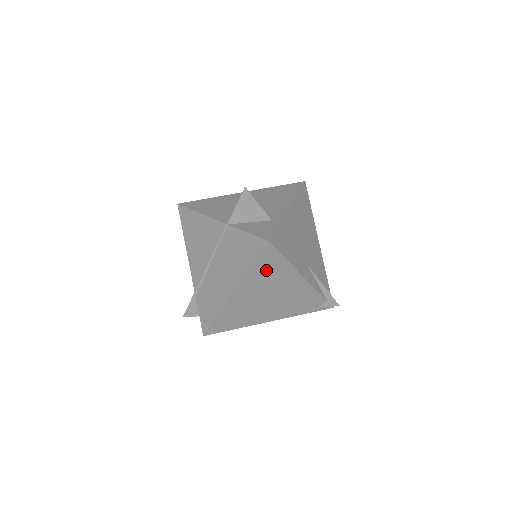
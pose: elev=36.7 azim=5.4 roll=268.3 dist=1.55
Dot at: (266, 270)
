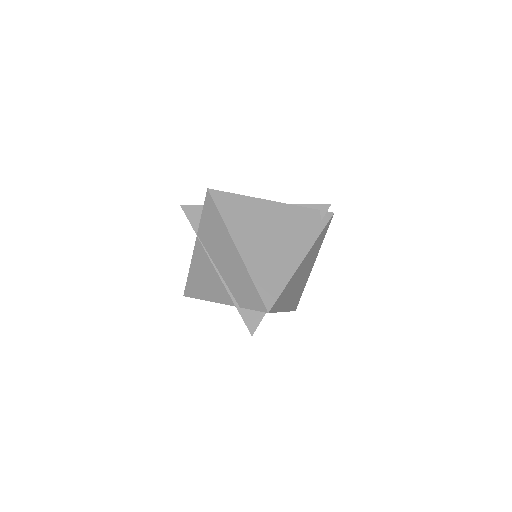
Dot at: (235, 212)
